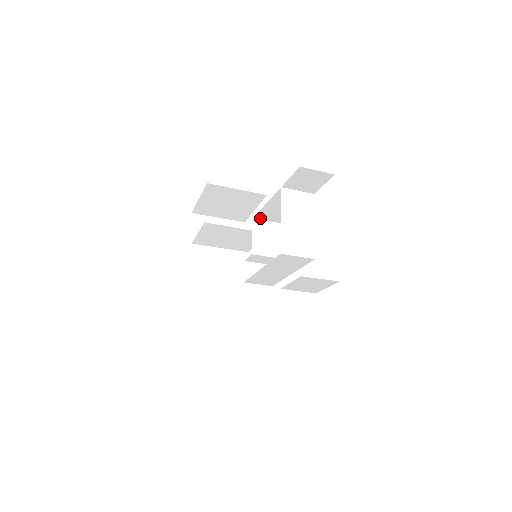
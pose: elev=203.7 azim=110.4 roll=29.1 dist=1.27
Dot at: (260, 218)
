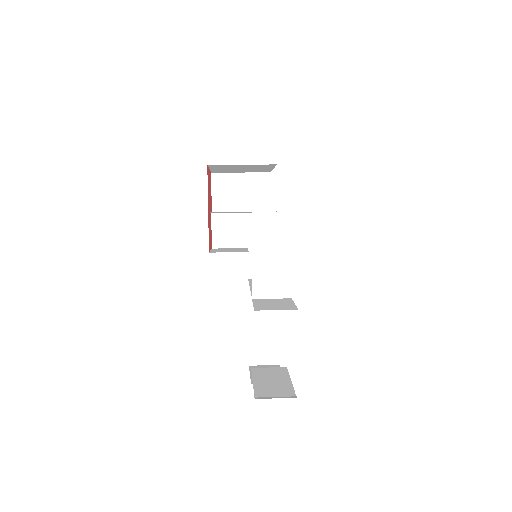
Dot at: (255, 218)
